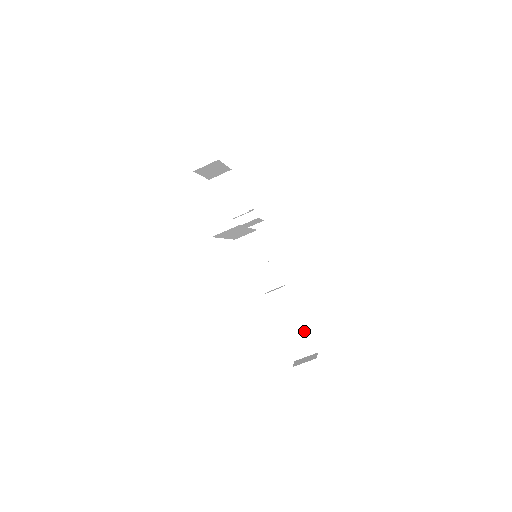
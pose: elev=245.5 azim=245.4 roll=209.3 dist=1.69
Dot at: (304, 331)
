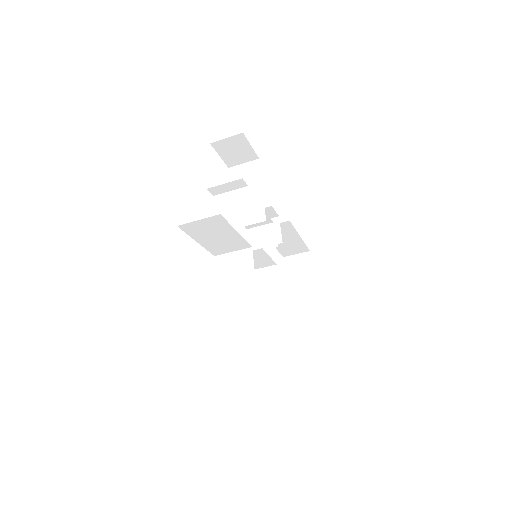
Dot at: (297, 241)
